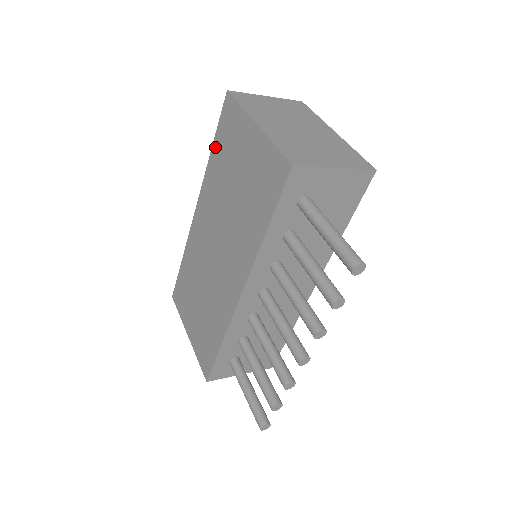
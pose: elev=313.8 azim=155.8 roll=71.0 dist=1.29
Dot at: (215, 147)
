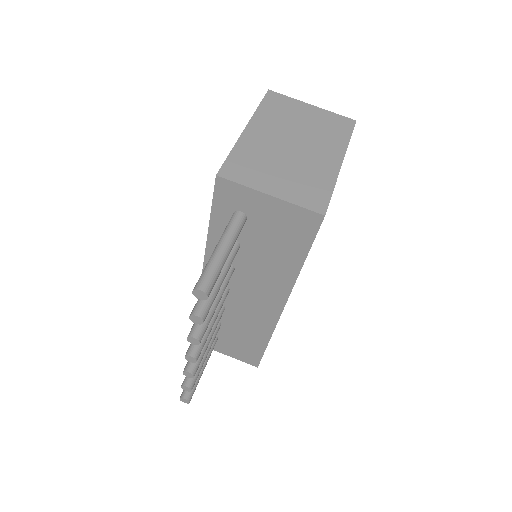
Dot at: occluded
